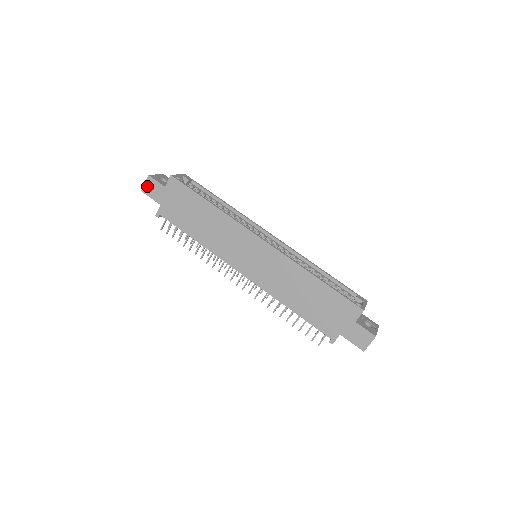
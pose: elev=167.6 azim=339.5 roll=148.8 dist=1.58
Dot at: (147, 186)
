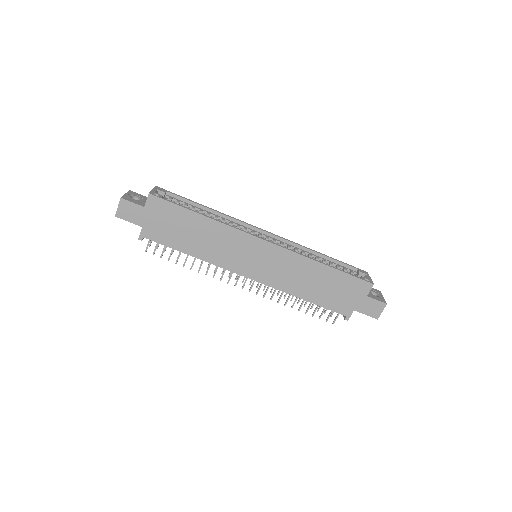
Dot at: (121, 210)
